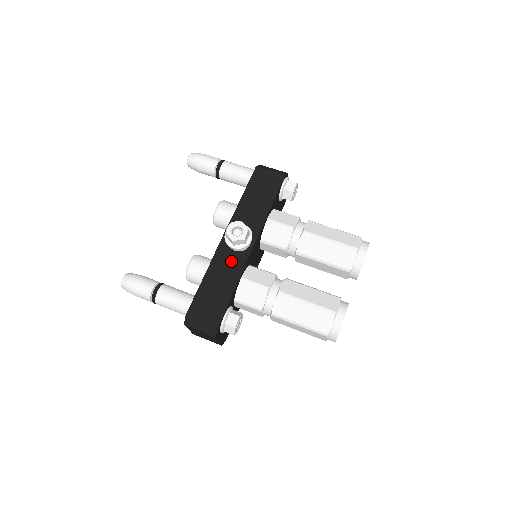
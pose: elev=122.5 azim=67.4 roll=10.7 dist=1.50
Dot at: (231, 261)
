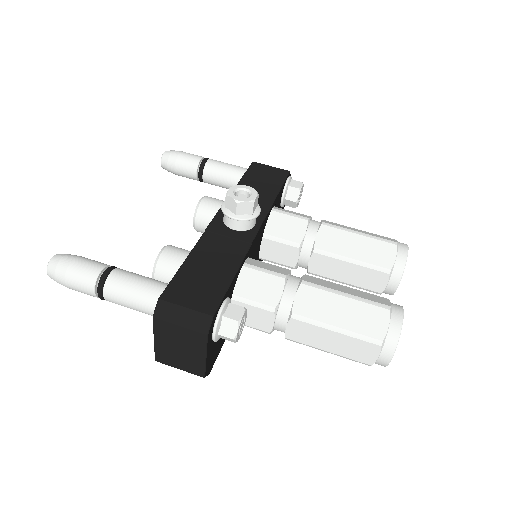
Dot at: (229, 241)
